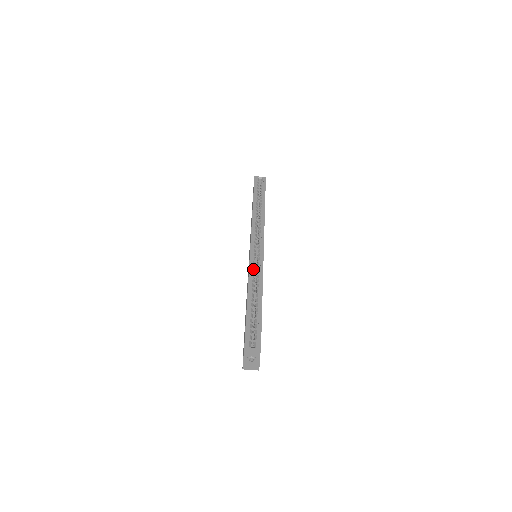
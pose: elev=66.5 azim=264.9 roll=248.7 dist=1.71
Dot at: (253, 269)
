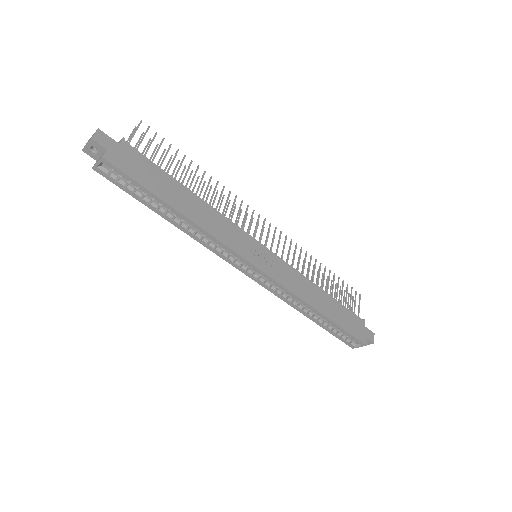
Dot at: (280, 293)
